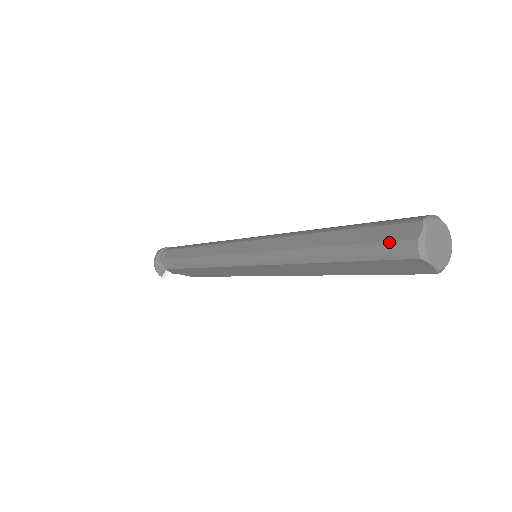
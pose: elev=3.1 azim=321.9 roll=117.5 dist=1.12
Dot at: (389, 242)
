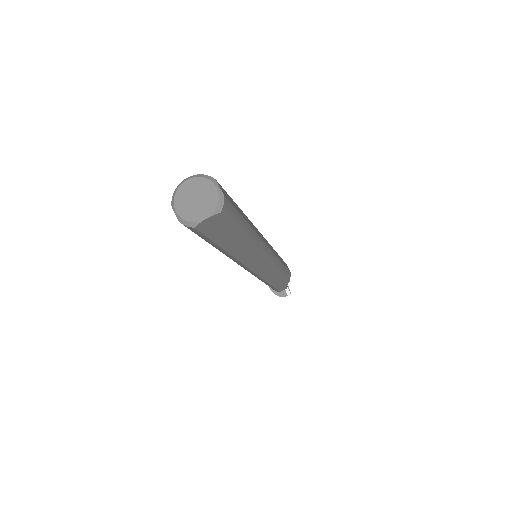
Dot at: occluded
